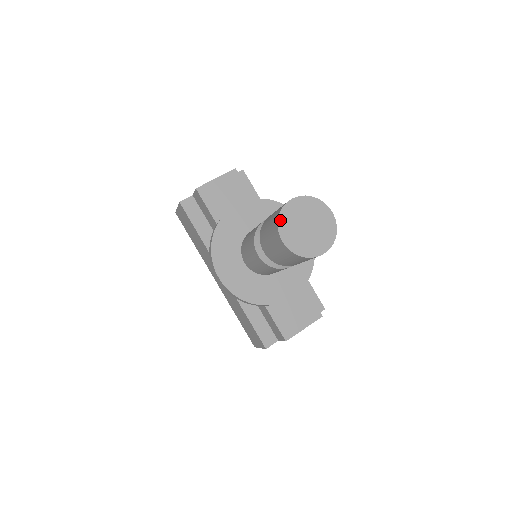
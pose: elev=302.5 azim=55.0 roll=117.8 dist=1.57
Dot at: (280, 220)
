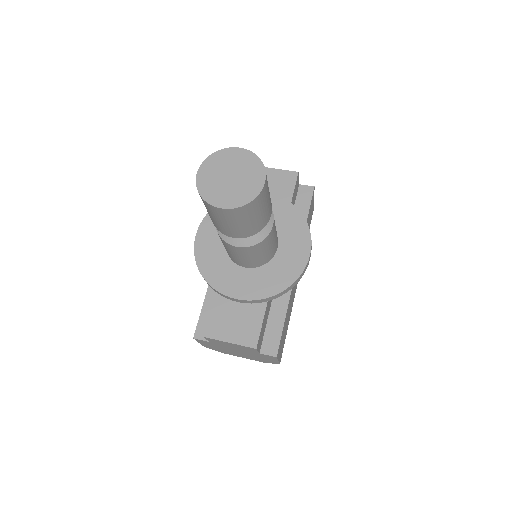
Dot at: (213, 156)
